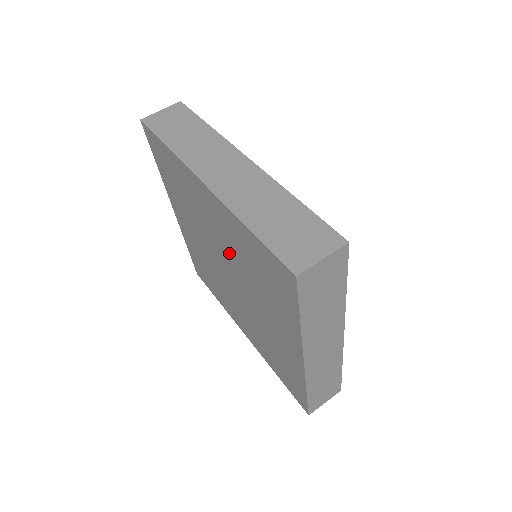
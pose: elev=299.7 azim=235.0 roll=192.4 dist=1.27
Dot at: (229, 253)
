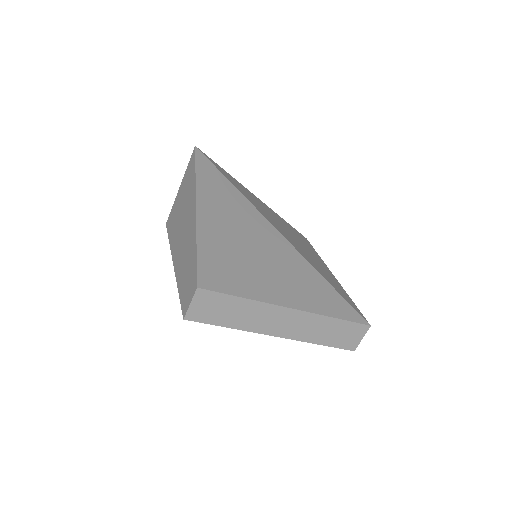
Dot at: occluded
